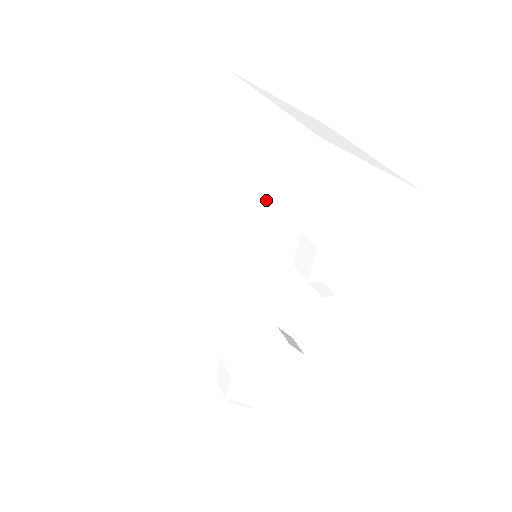
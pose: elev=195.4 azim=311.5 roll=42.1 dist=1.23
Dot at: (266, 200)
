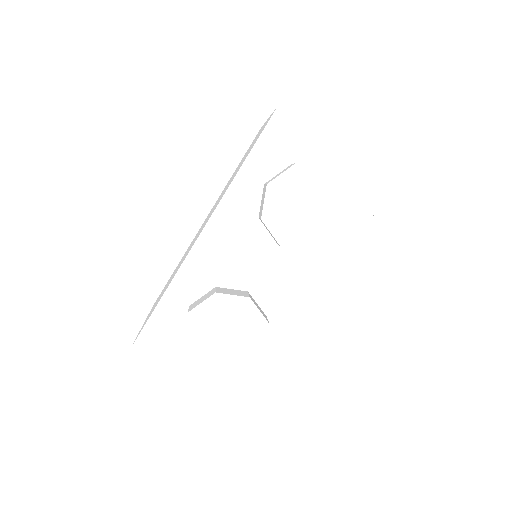
Dot at: (242, 163)
